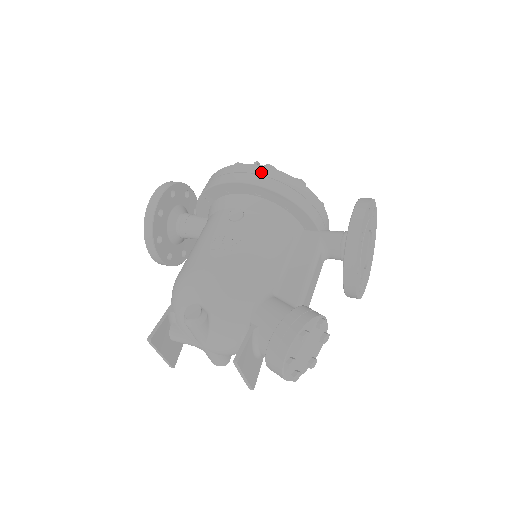
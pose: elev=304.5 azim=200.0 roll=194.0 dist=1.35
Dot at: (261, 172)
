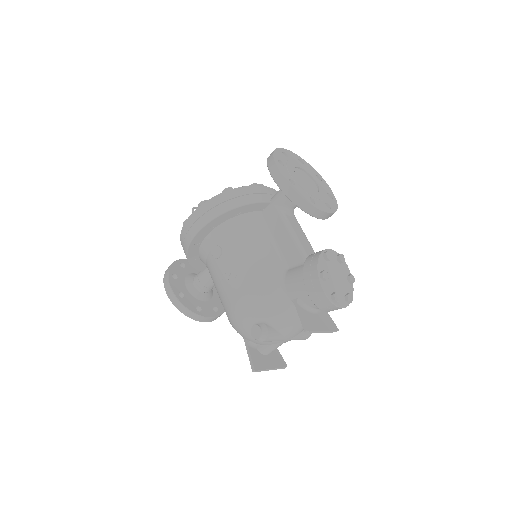
Dot at: (200, 213)
